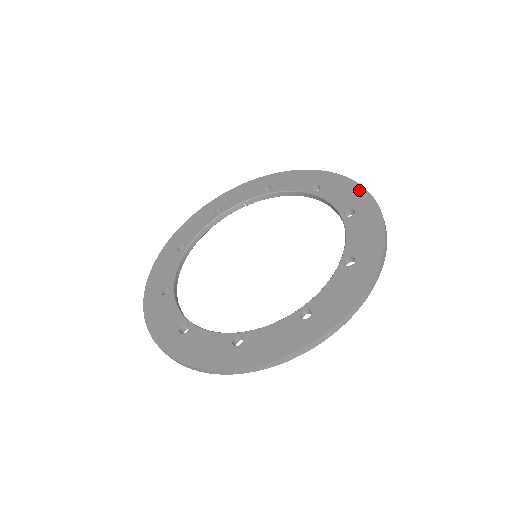
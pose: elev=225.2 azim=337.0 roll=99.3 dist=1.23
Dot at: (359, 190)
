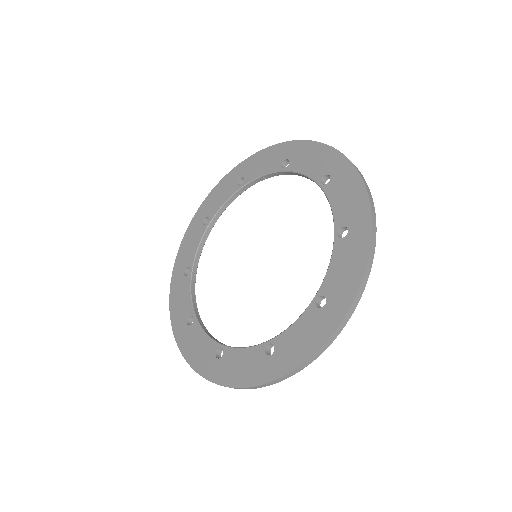
Dot at: (362, 199)
